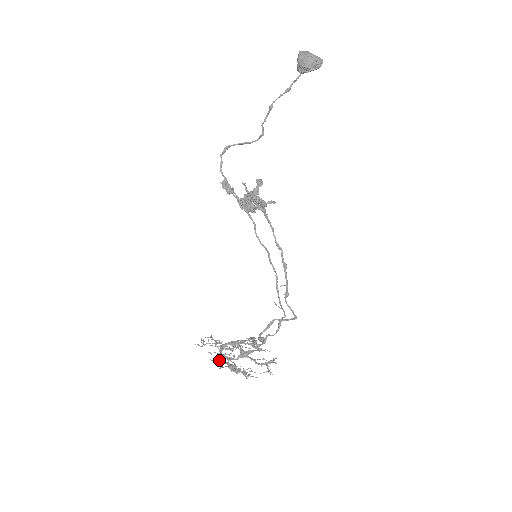
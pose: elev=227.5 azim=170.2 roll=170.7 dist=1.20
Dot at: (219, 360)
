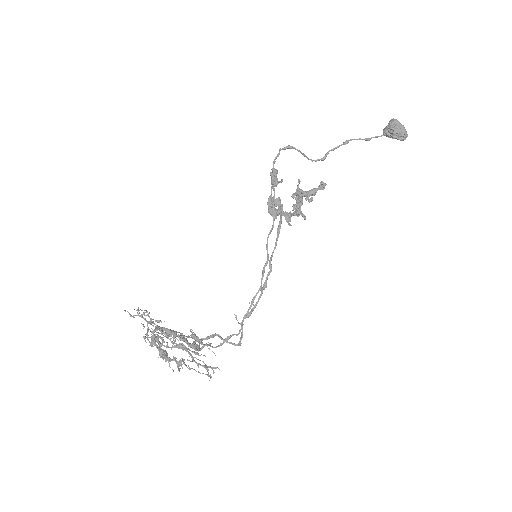
Dot at: (162, 334)
